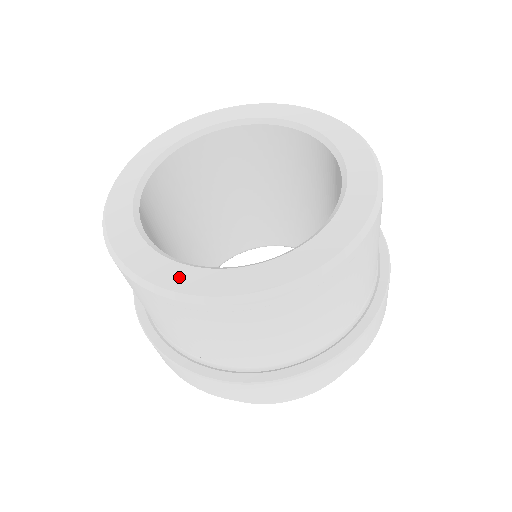
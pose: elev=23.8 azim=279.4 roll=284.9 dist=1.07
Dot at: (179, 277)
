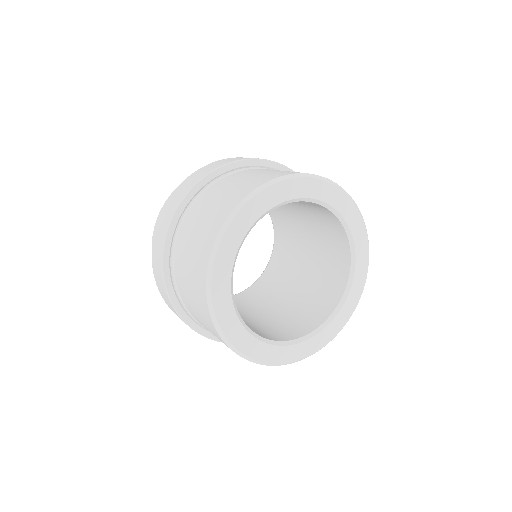
Dot at: (285, 355)
